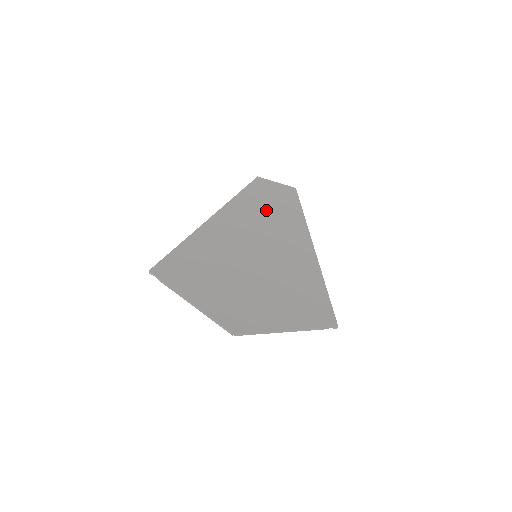
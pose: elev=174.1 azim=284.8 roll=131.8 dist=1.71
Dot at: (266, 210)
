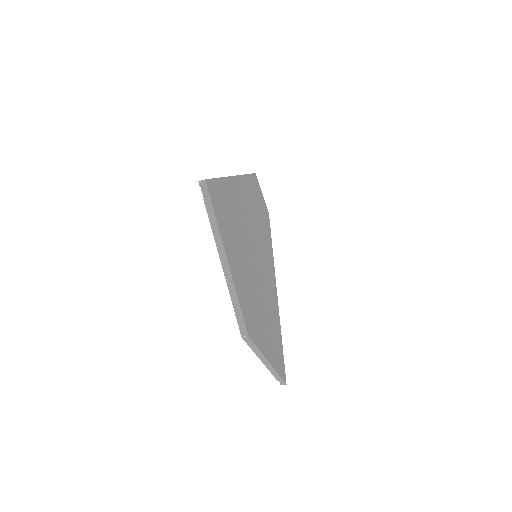
Dot at: (259, 214)
